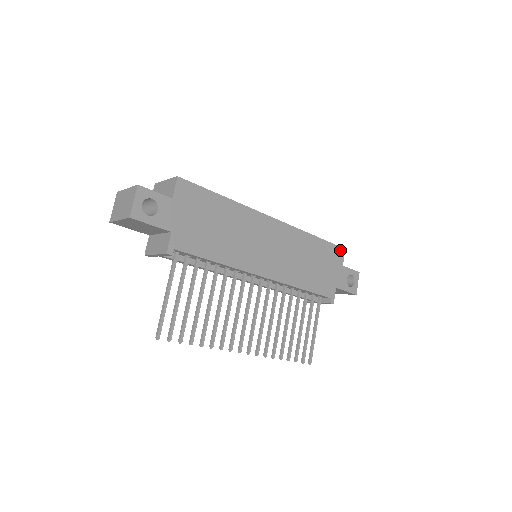
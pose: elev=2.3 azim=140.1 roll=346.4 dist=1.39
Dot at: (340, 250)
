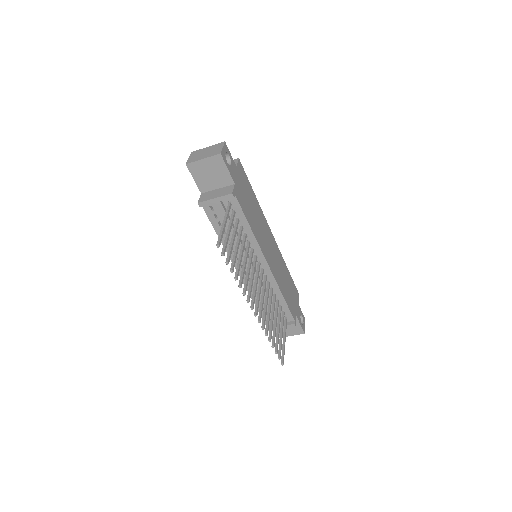
Dot at: (297, 292)
